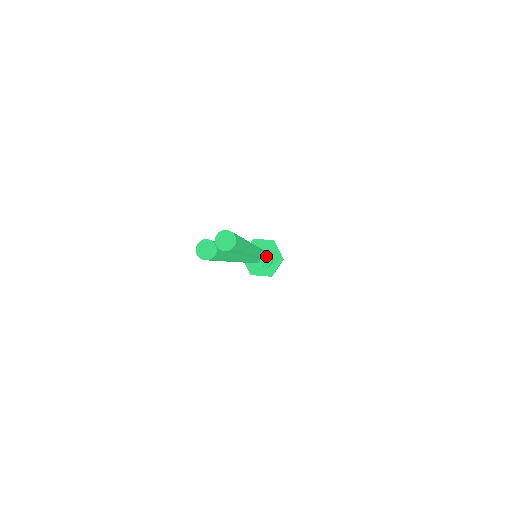
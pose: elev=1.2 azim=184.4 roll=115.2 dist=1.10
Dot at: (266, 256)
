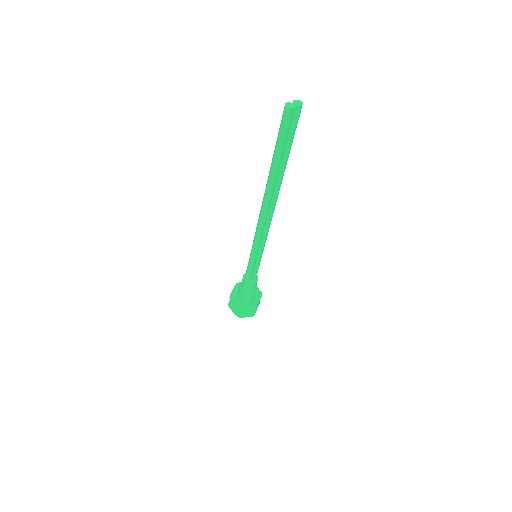
Dot at: (258, 268)
